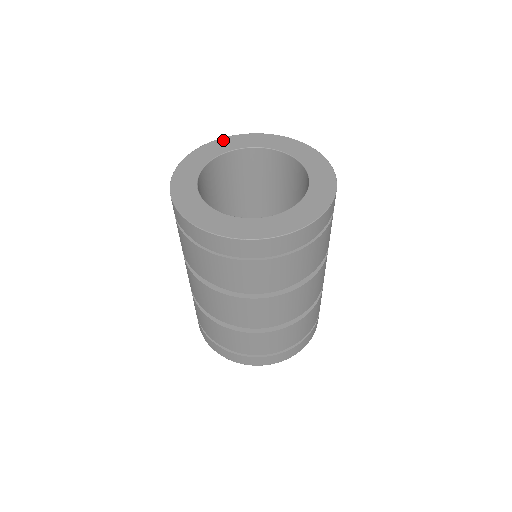
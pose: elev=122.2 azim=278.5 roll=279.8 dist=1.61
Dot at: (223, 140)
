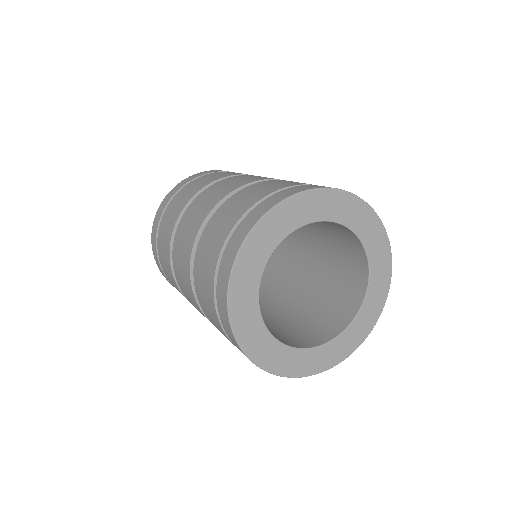
Dot at: (247, 248)
